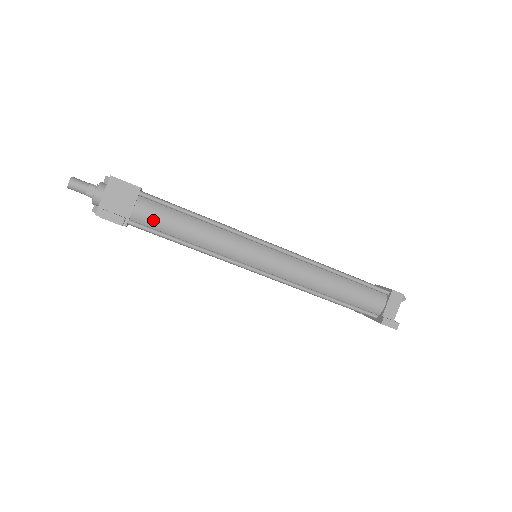
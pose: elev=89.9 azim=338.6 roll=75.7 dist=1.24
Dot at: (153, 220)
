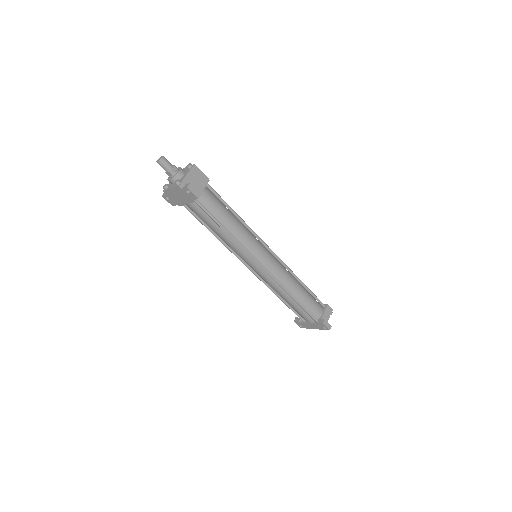
Dot at: (210, 205)
